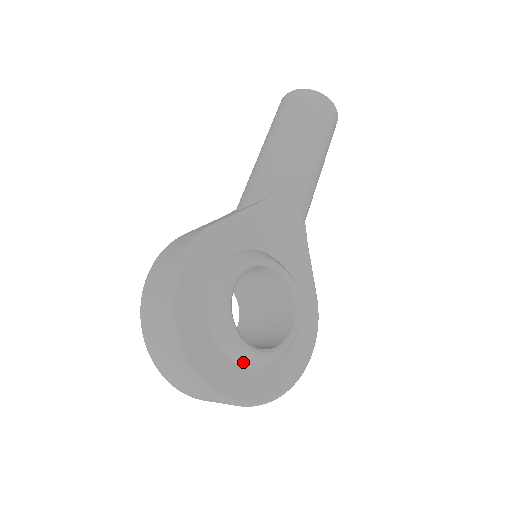
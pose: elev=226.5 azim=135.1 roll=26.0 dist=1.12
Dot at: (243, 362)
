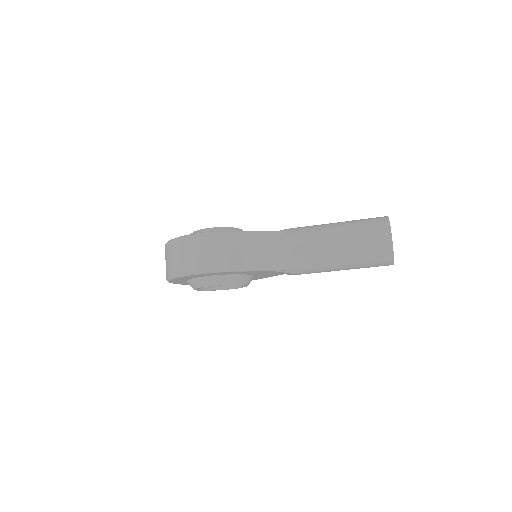
Dot at: occluded
